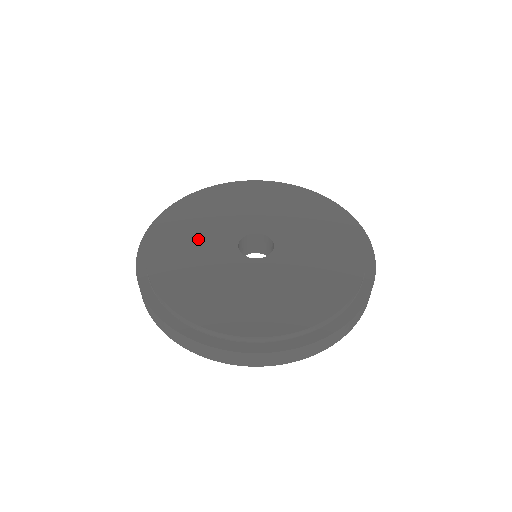
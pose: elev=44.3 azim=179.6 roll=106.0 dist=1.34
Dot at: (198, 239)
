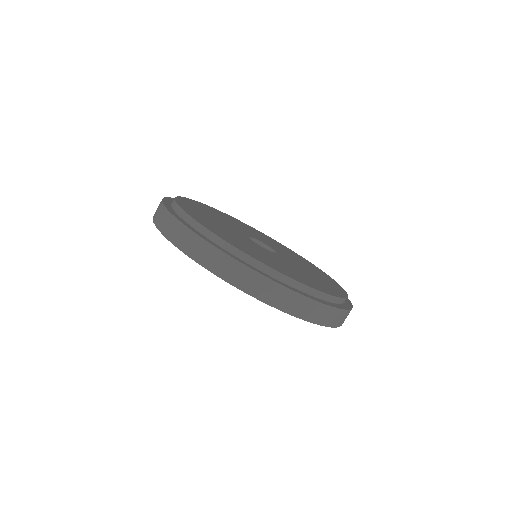
Dot at: (220, 225)
